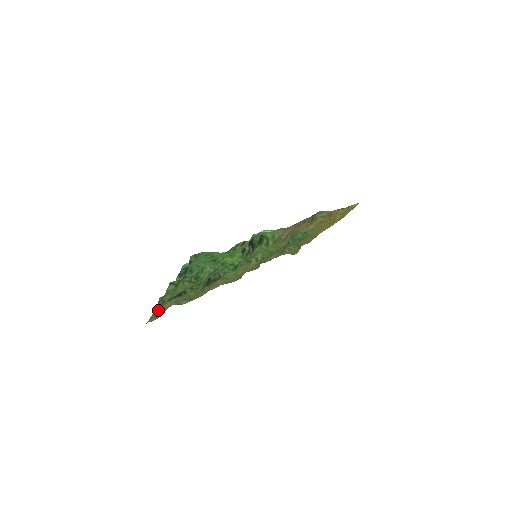
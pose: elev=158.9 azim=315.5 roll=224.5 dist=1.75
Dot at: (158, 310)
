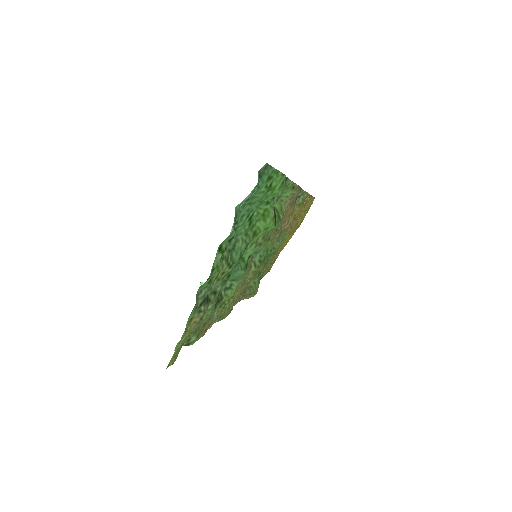
Dot at: occluded
